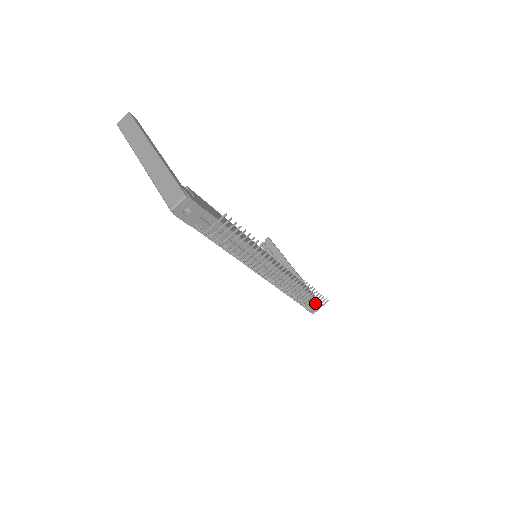
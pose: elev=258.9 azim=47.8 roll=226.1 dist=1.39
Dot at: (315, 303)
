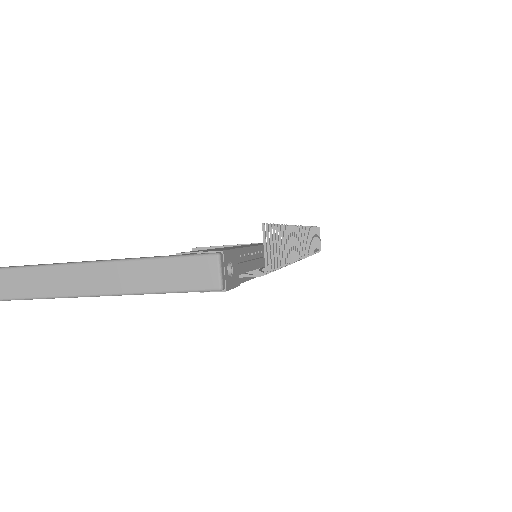
Dot at: occluded
